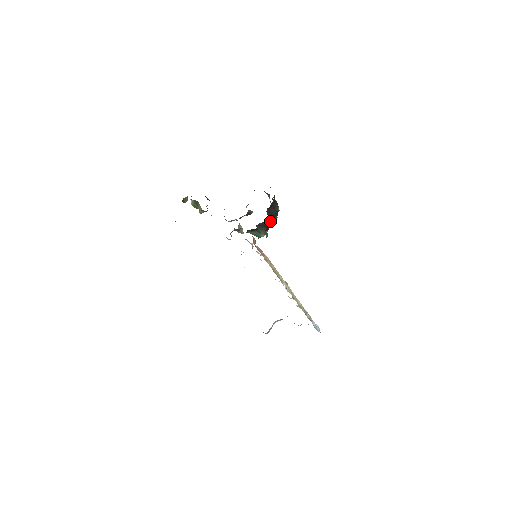
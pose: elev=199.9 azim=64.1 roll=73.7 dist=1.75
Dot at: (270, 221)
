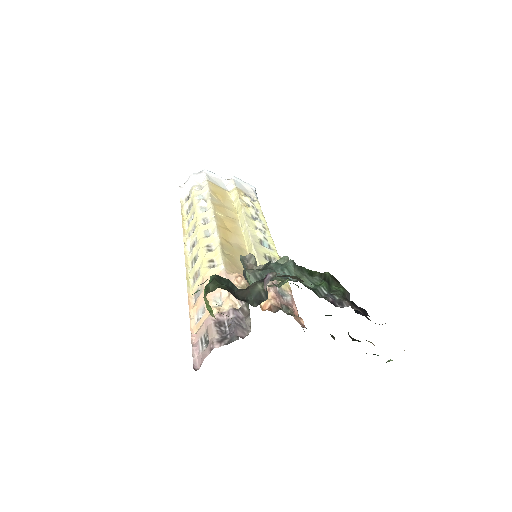
Dot at: occluded
